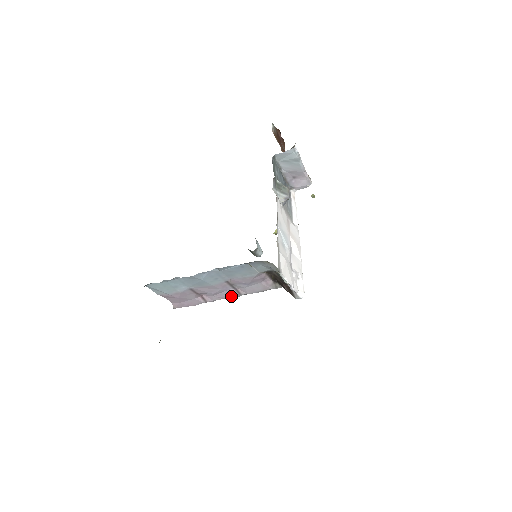
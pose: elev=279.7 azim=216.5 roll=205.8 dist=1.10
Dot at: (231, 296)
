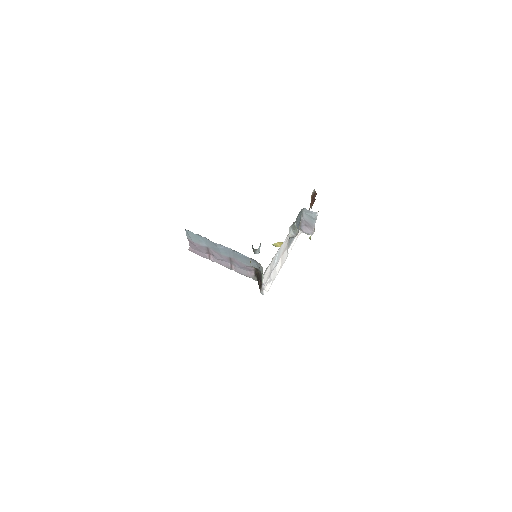
Dot at: (226, 266)
